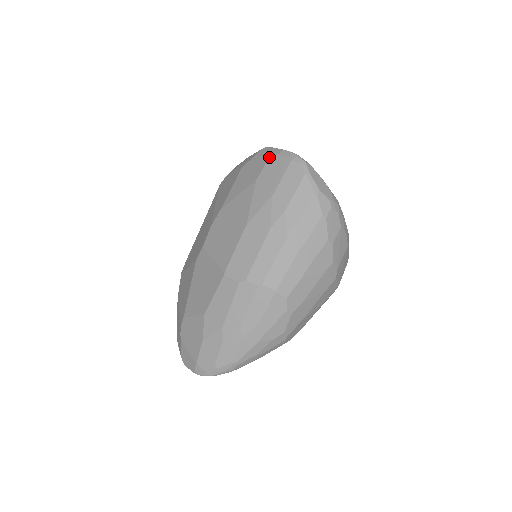
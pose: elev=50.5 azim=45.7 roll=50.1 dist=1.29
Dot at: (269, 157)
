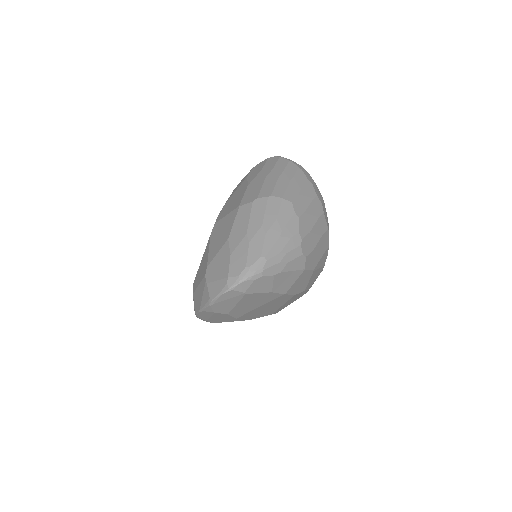
Dot at: (252, 168)
